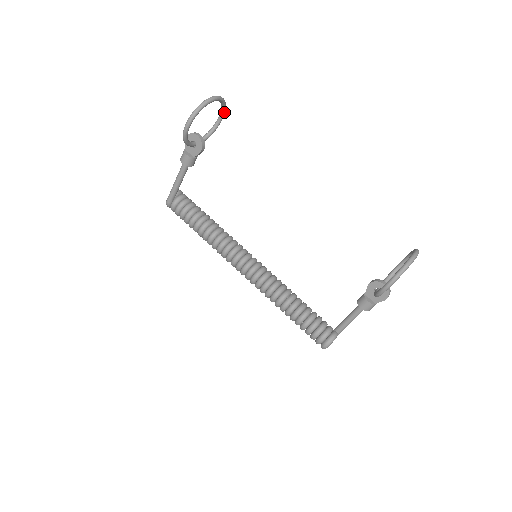
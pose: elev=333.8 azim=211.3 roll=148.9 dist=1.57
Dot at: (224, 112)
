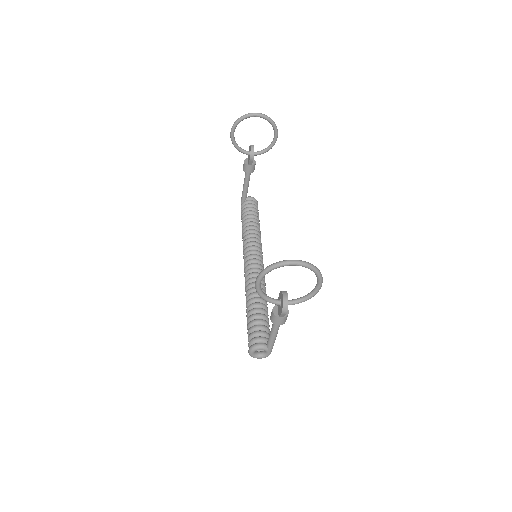
Dot at: (276, 131)
